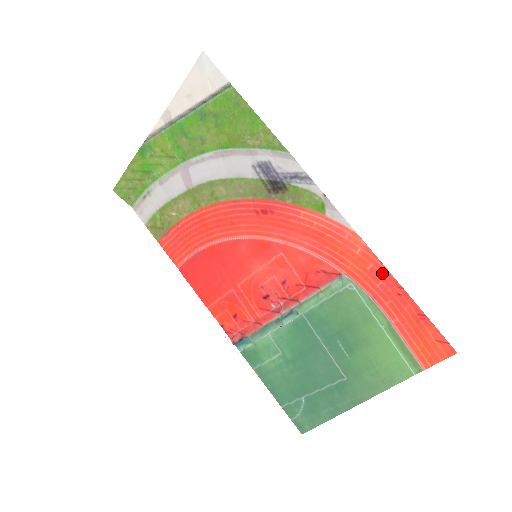
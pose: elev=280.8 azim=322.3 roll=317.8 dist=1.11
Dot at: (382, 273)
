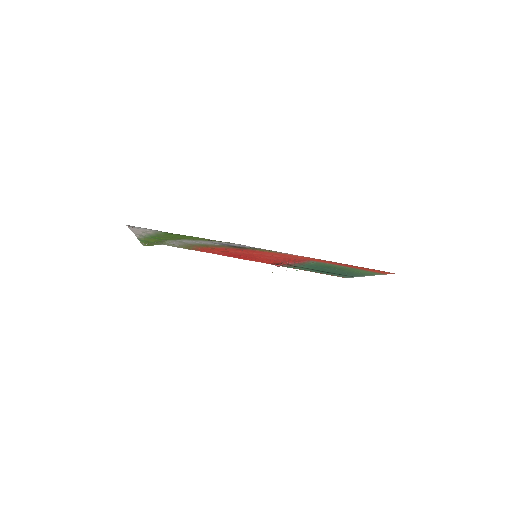
Dot at: (331, 262)
